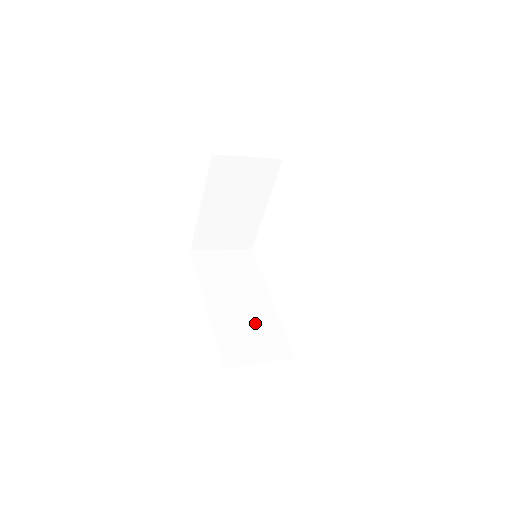
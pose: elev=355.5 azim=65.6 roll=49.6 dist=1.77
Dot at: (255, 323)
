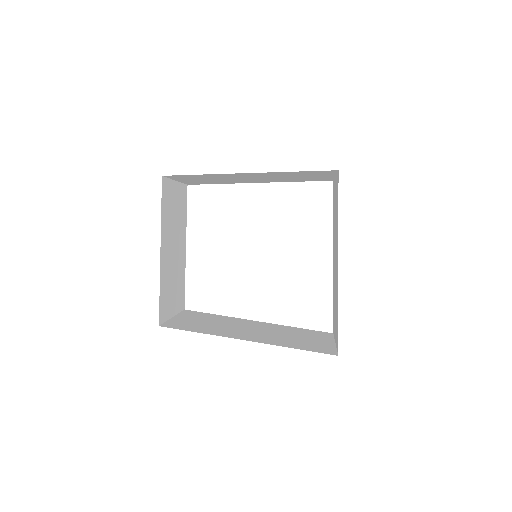
Dot at: (285, 333)
